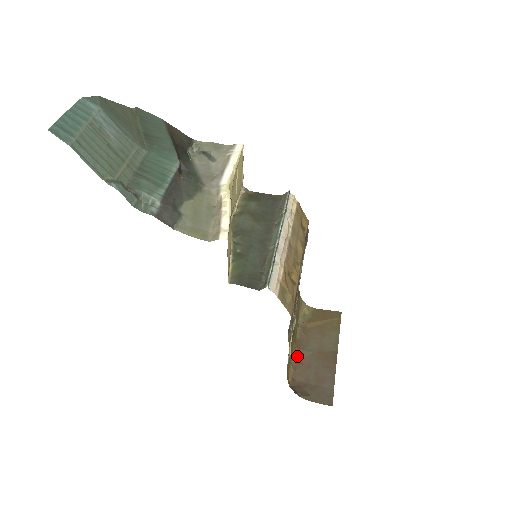
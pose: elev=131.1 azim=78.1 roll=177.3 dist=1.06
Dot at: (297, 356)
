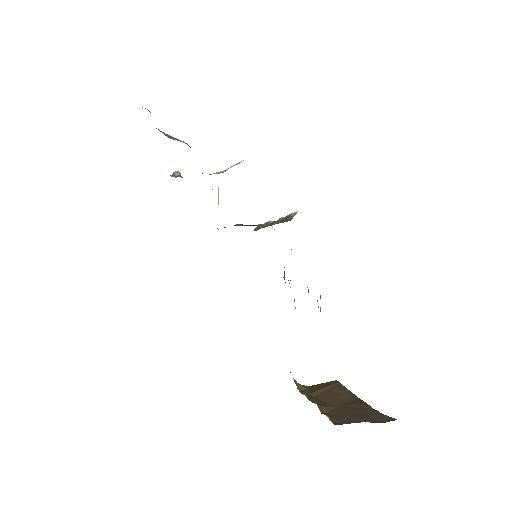
Dot at: (323, 411)
